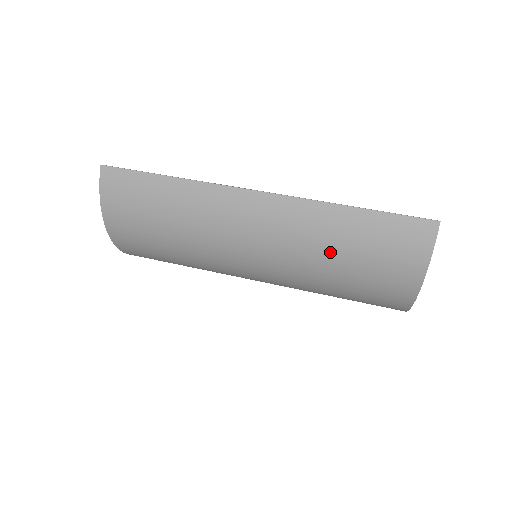
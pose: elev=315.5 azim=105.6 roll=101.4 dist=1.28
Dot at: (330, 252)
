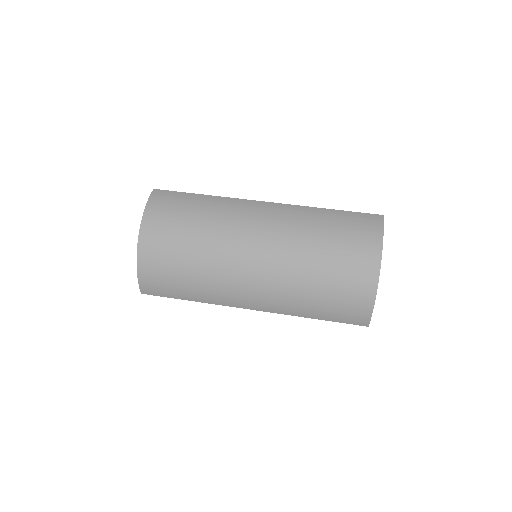
Dot at: (315, 234)
